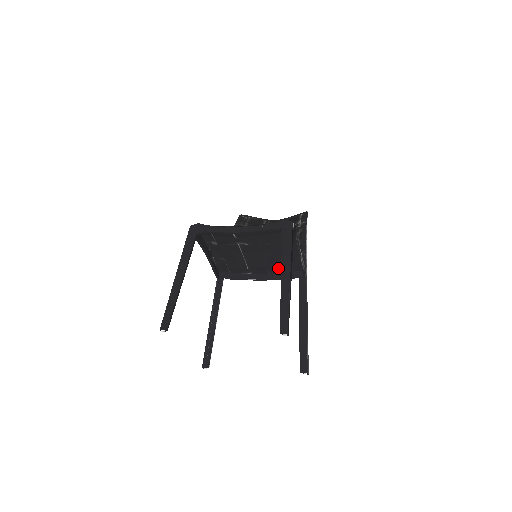
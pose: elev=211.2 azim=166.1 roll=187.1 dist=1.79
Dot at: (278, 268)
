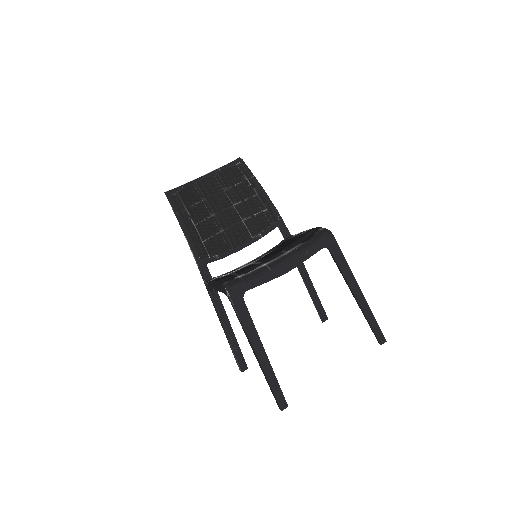
Dot at: occluded
